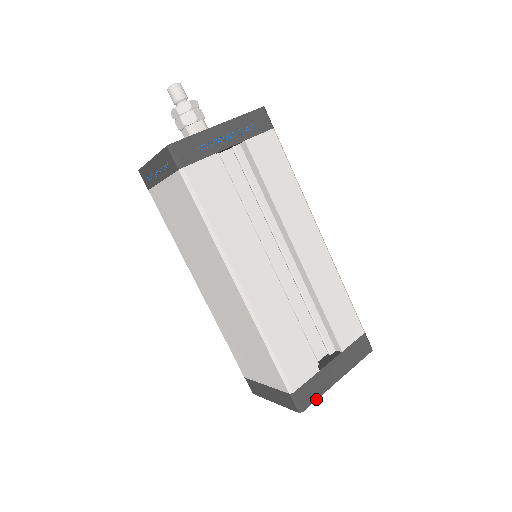
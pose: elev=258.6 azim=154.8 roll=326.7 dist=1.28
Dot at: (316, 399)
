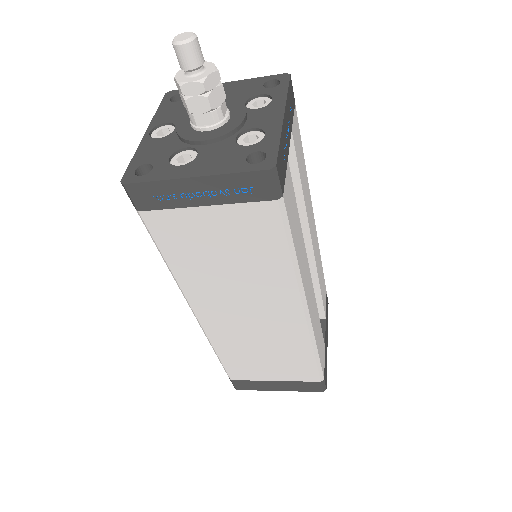
Dot at: occluded
